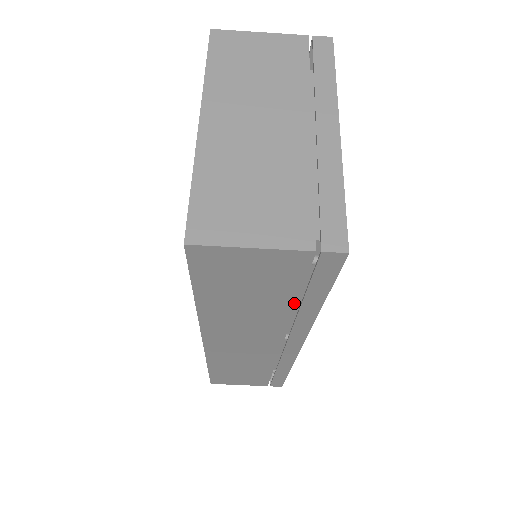
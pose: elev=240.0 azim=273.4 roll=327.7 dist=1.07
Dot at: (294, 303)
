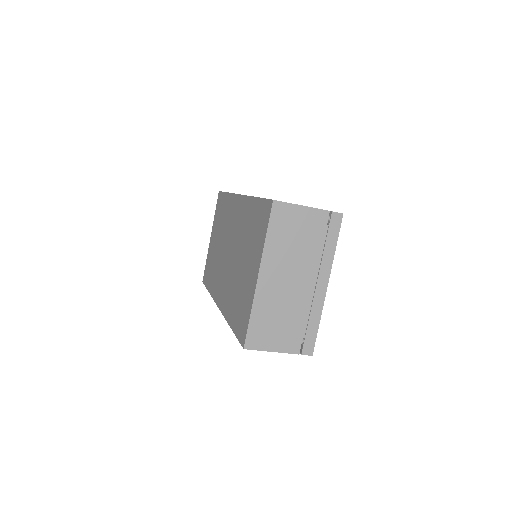
Dot at: occluded
